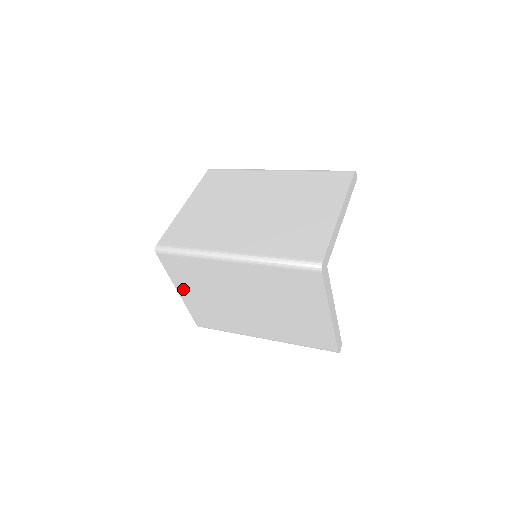
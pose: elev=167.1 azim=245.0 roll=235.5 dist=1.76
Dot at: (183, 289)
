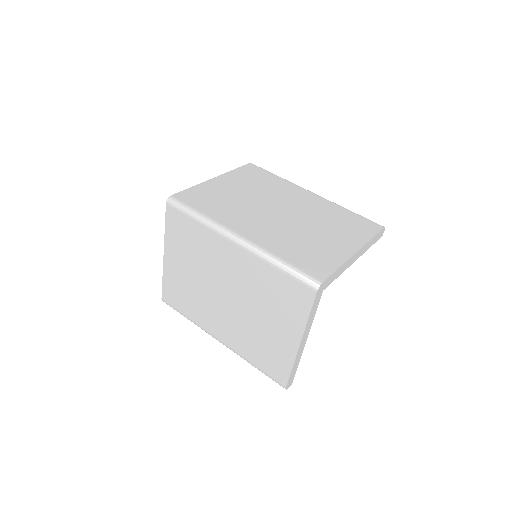
Dot at: (170, 253)
